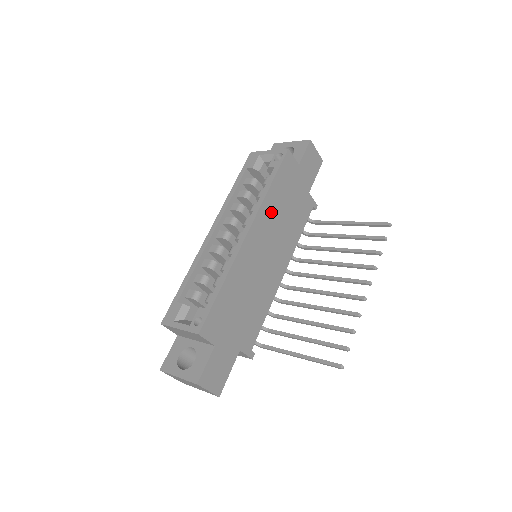
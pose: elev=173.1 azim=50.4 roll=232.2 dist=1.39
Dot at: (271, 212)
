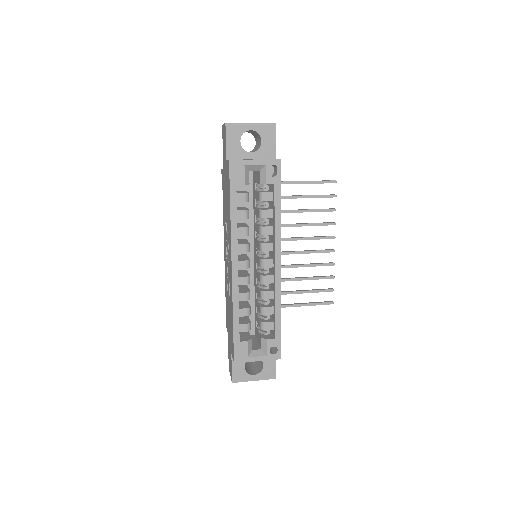
Dot at: occluded
